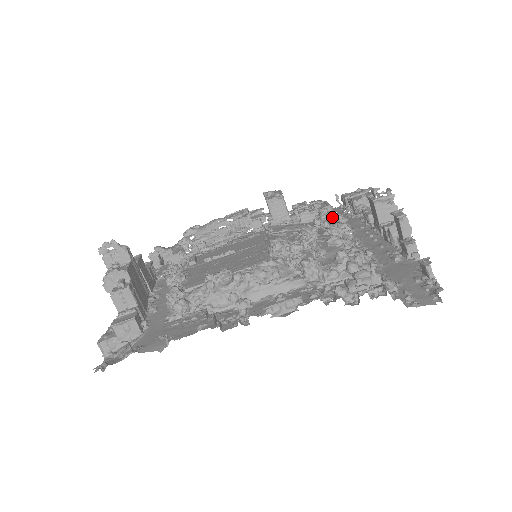
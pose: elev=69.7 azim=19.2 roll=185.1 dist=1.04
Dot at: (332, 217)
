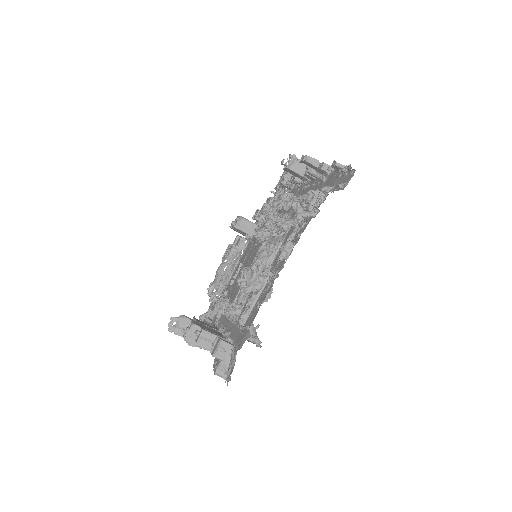
Dot at: (274, 196)
